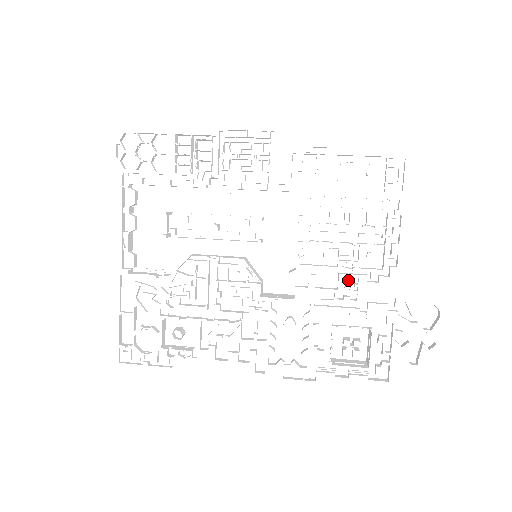
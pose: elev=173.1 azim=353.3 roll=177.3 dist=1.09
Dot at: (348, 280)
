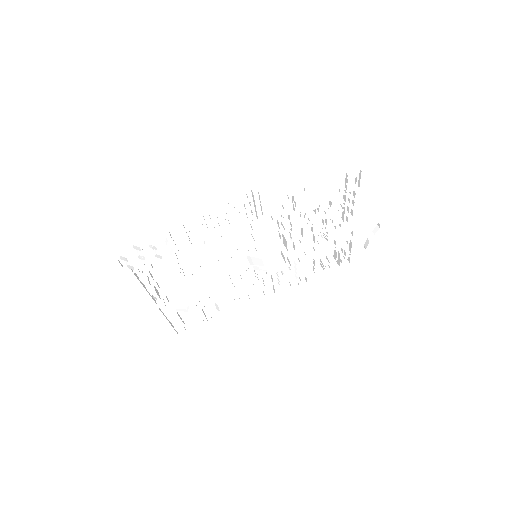
Dot at: occluded
